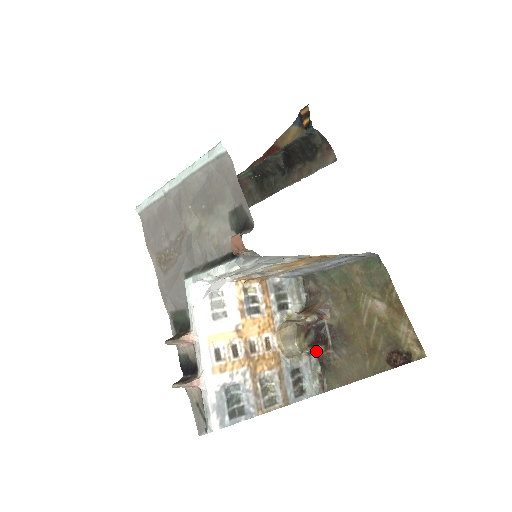
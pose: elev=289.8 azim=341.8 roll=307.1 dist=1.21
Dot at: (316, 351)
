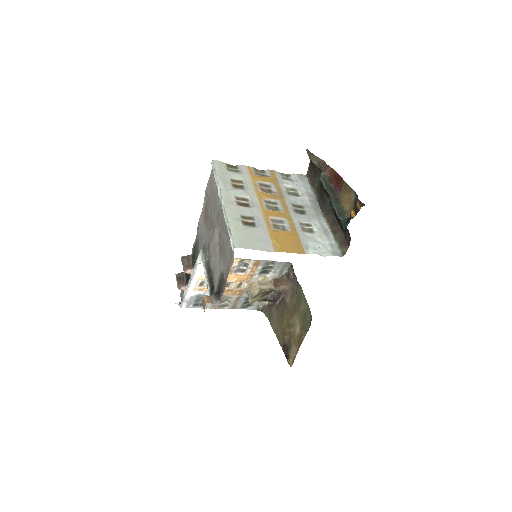
Dot at: occluded
